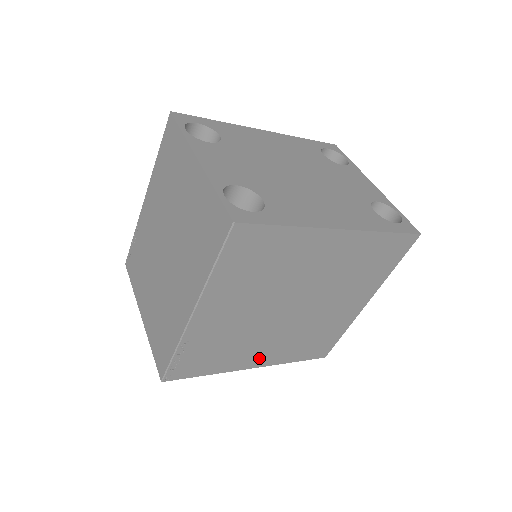
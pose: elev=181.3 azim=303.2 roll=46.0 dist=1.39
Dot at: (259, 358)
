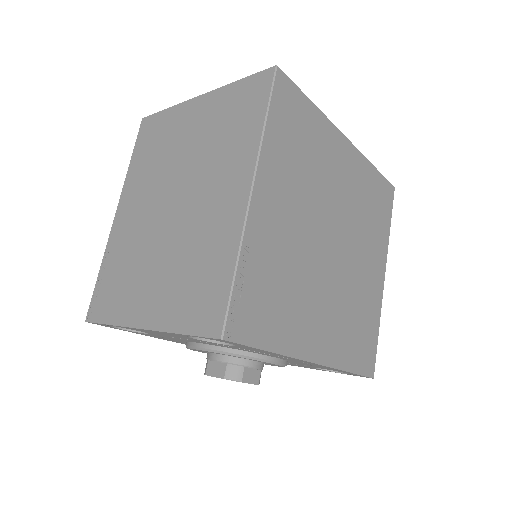
Dot at: (317, 340)
